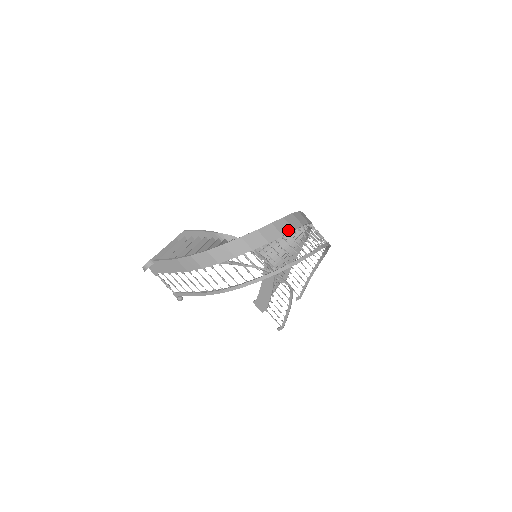
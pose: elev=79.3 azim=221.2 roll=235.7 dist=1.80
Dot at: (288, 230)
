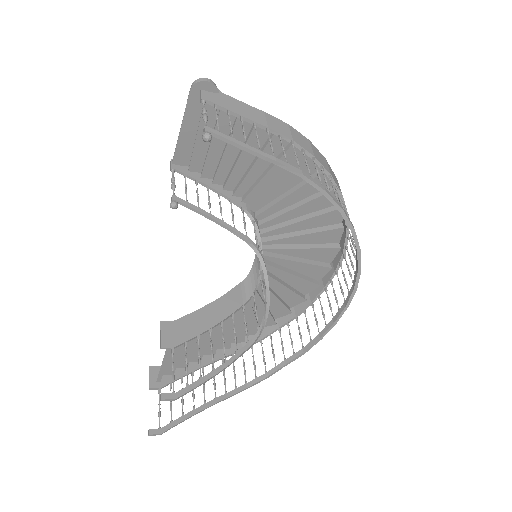
Dot at: (346, 244)
